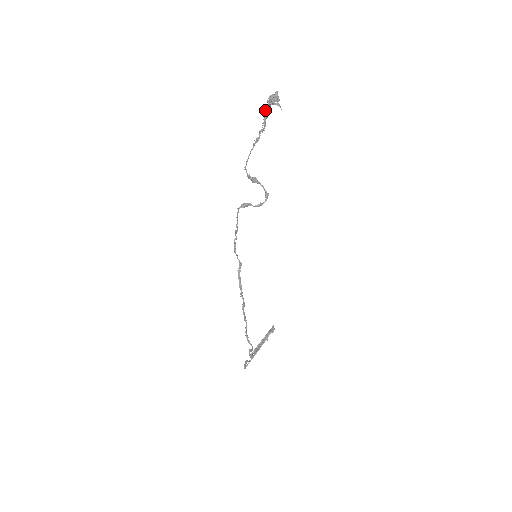
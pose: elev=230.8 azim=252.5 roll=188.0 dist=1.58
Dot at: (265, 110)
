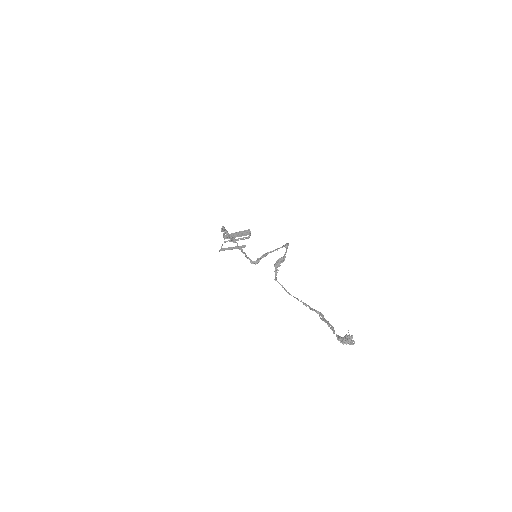
Dot at: occluded
